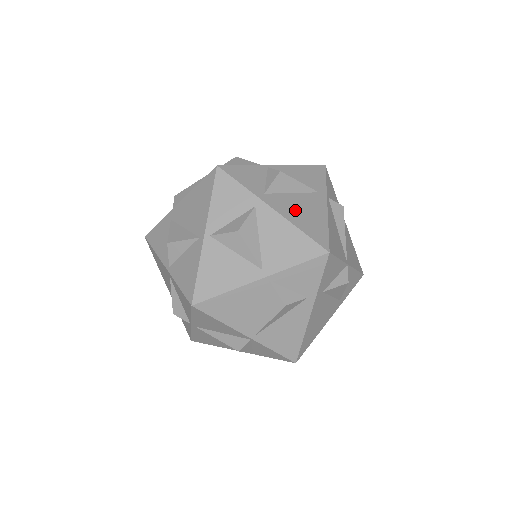
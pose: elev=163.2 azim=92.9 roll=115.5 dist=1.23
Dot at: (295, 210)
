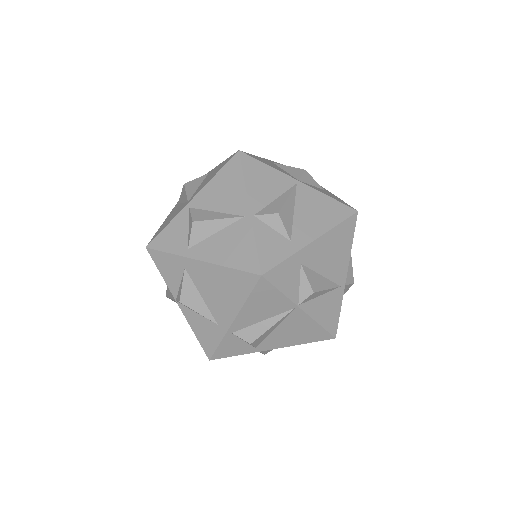
Dot at: occluded
